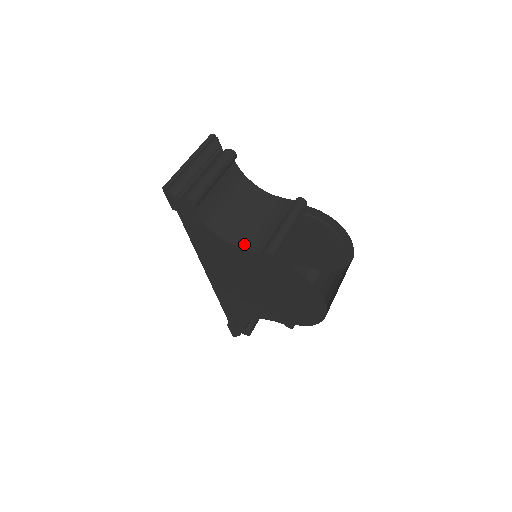
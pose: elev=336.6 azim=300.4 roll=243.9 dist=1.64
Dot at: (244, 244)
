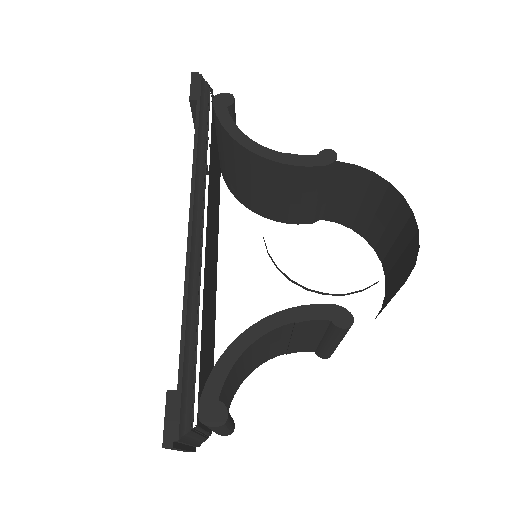
Dot at: (285, 353)
